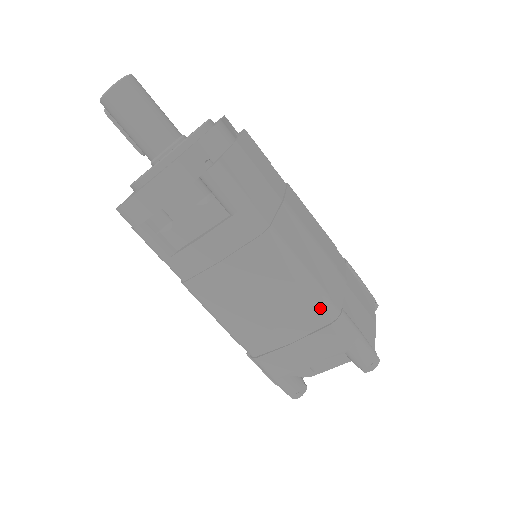
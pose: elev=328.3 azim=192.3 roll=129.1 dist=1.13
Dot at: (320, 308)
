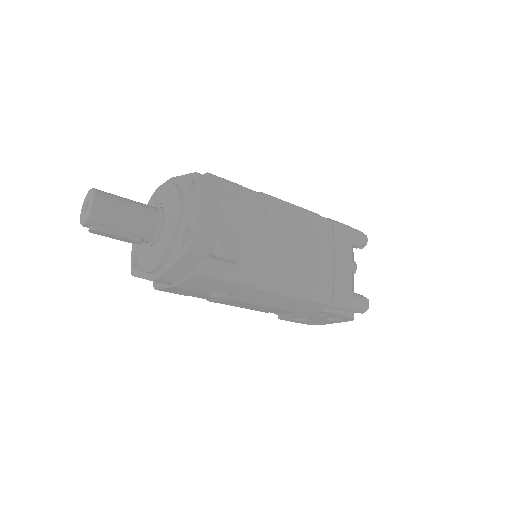
Dot at: (321, 219)
